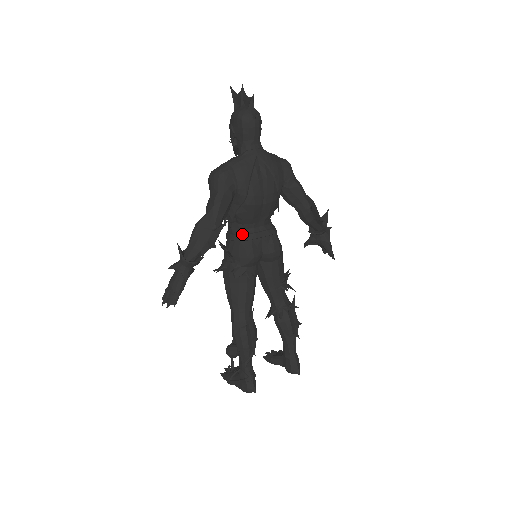
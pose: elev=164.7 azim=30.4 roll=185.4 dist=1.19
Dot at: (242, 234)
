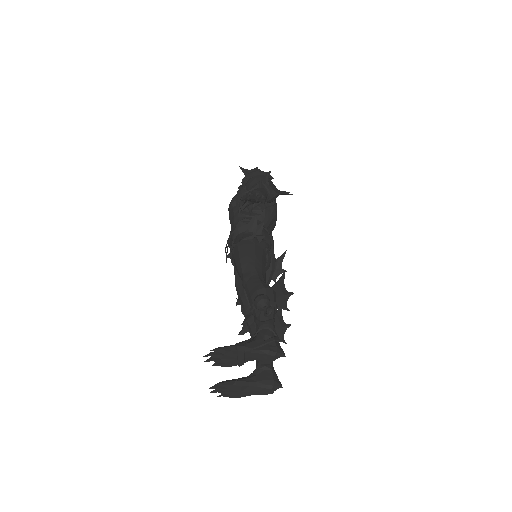
Dot at: (263, 226)
